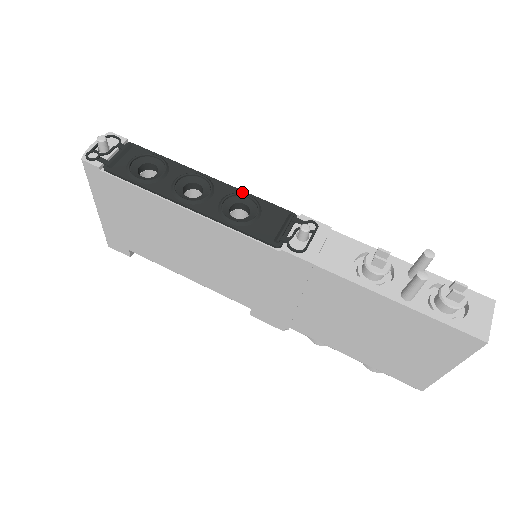
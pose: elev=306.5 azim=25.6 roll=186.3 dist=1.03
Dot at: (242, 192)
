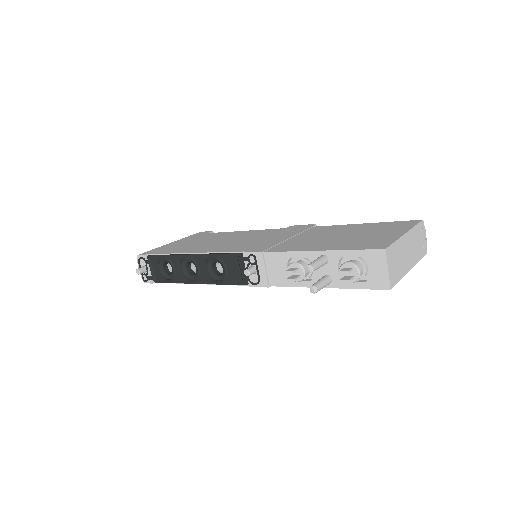
Dot at: (209, 256)
